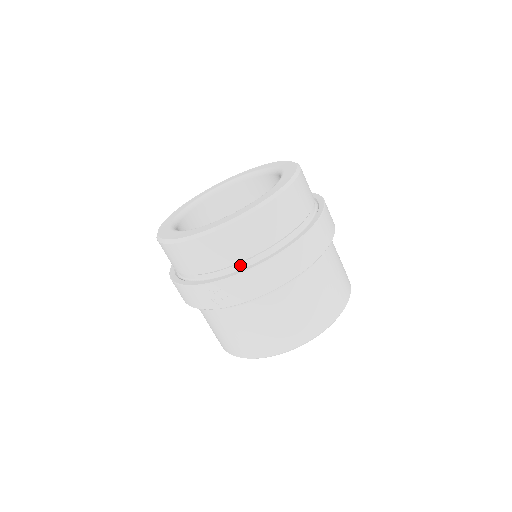
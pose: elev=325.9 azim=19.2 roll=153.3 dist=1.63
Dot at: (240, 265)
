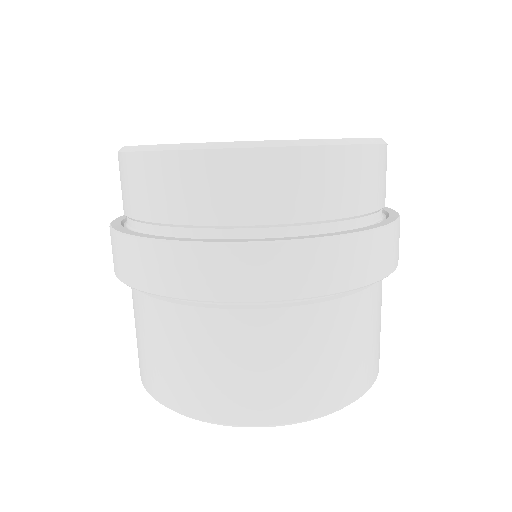
Dot at: (133, 223)
